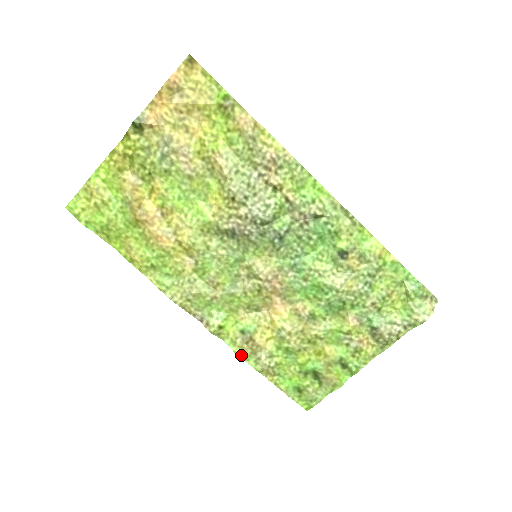
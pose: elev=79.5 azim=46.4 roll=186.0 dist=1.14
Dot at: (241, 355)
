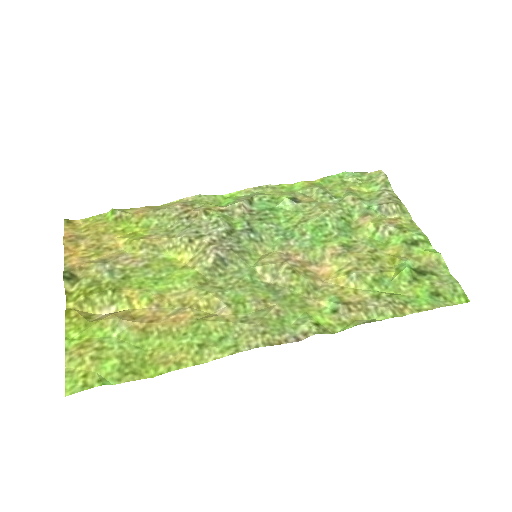
Dot at: (363, 323)
